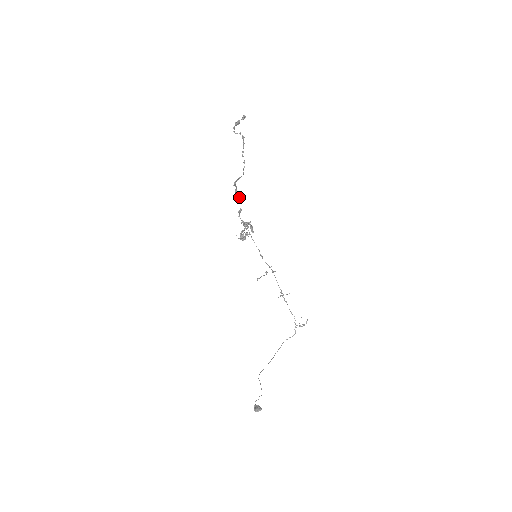
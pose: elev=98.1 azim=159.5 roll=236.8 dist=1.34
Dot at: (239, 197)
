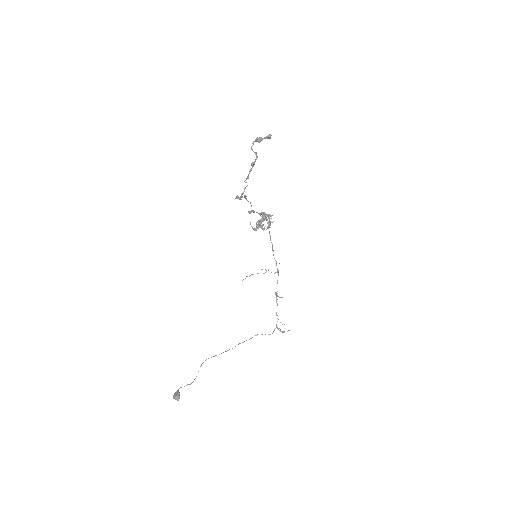
Dot at: (250, 202)
